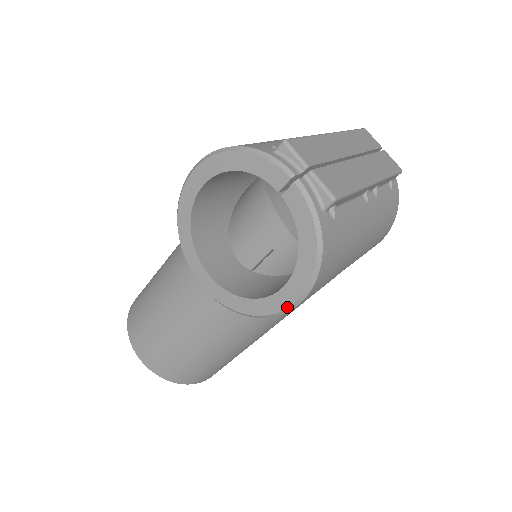
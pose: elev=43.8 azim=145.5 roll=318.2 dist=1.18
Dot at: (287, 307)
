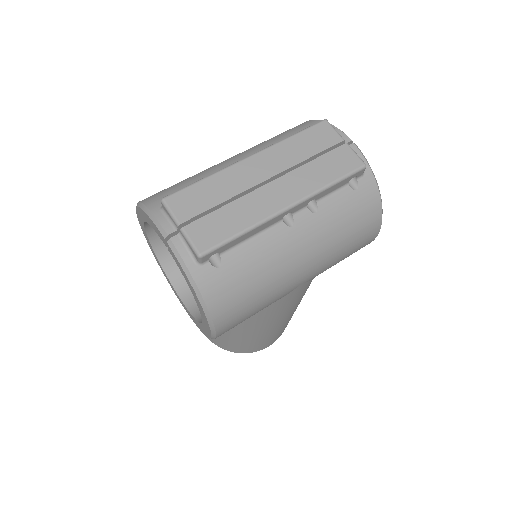
Dot at: (210, 336)
